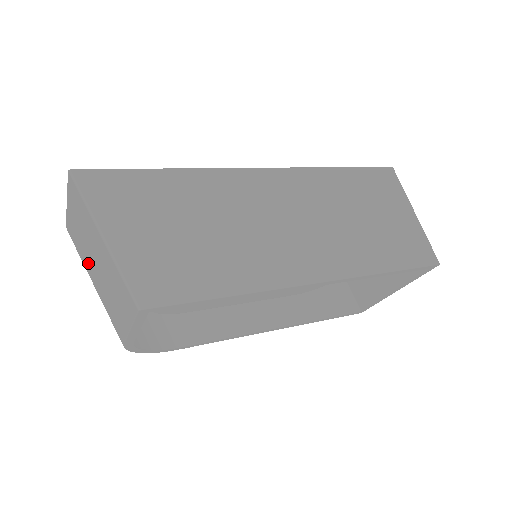
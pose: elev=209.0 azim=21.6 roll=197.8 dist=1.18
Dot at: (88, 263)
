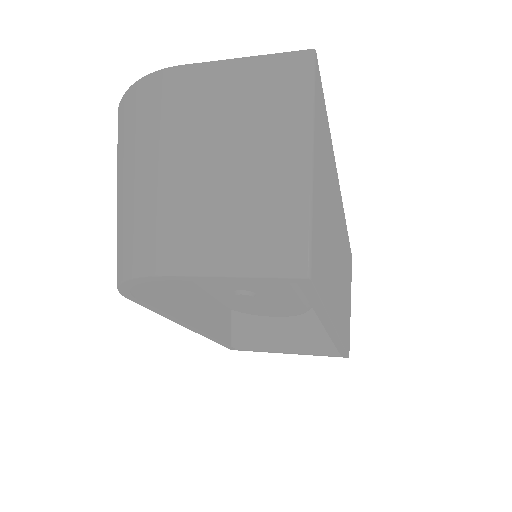
Dot at: (193, 144)
